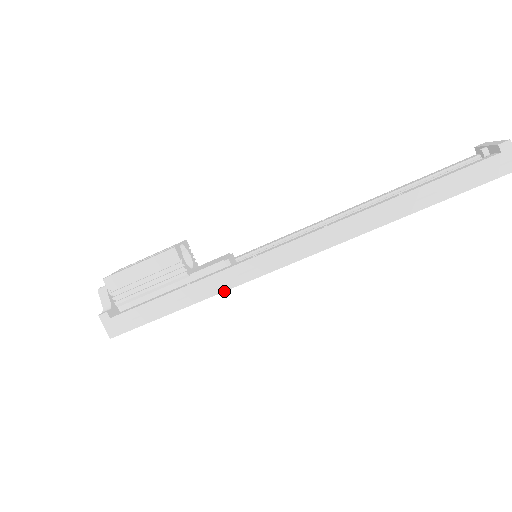
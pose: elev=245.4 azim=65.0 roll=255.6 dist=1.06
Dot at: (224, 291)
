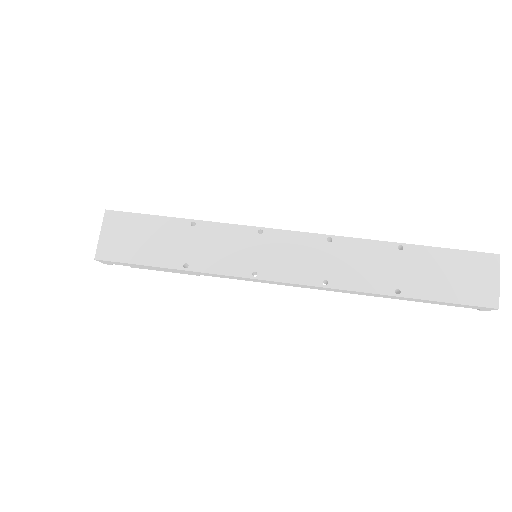
Dot at: (224, 223)
